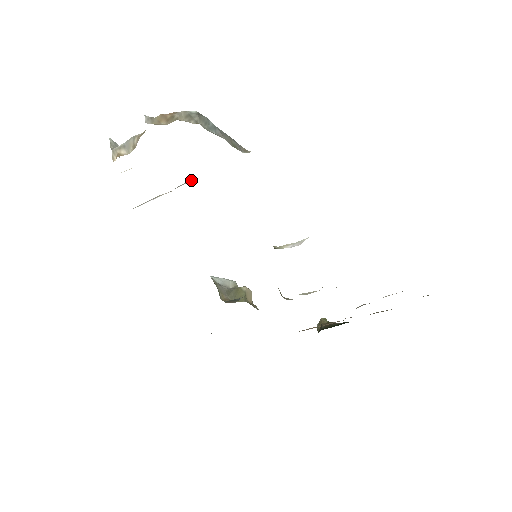
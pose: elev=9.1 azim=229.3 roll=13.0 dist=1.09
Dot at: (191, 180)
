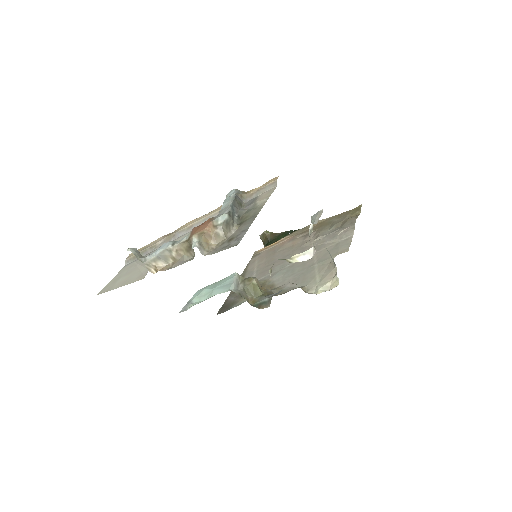
Dot at: (188, 227)
